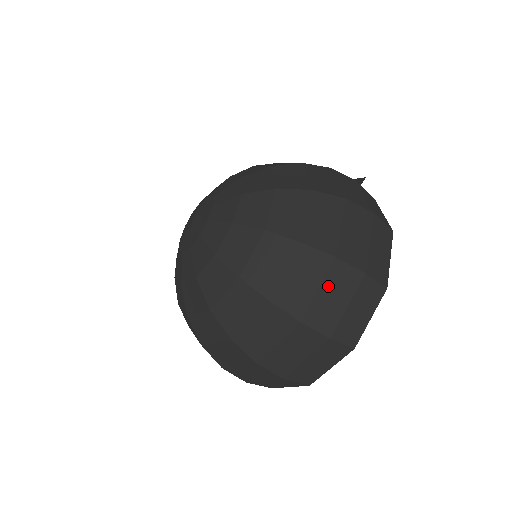
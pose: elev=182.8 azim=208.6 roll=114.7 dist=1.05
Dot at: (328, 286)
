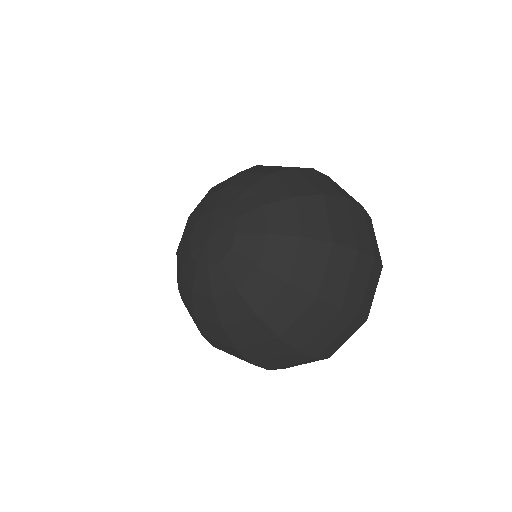
Dot at: (354, 219)
